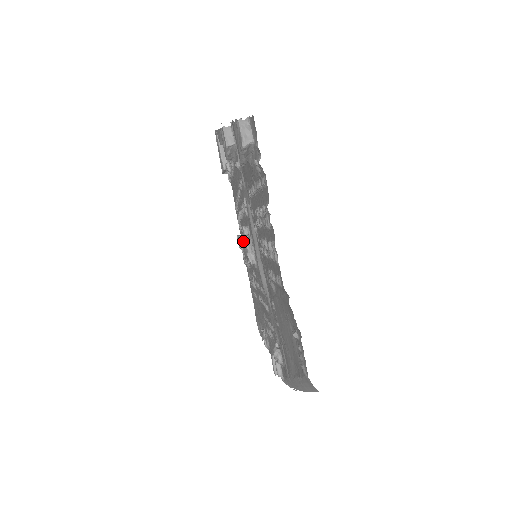
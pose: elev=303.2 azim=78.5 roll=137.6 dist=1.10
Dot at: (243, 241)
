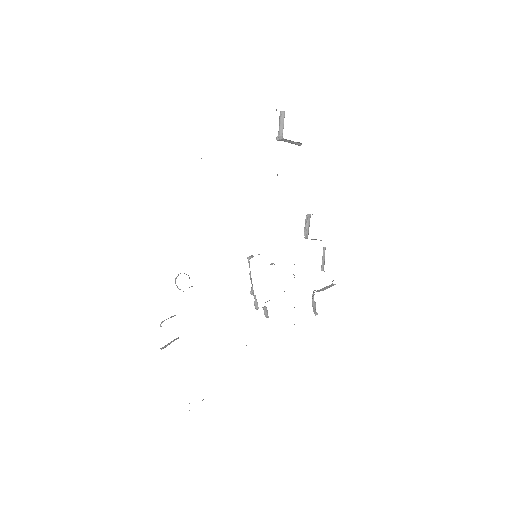
Dot at: occluded
